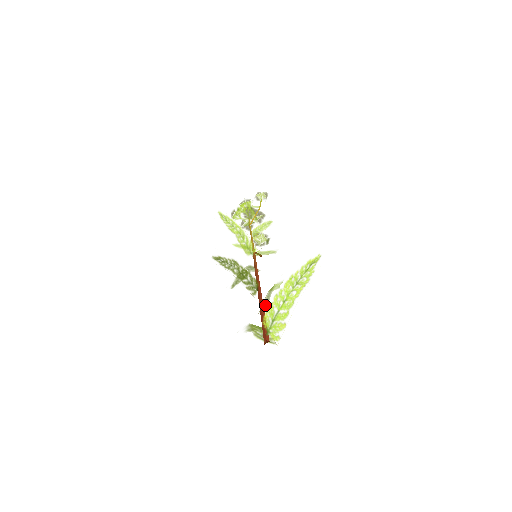
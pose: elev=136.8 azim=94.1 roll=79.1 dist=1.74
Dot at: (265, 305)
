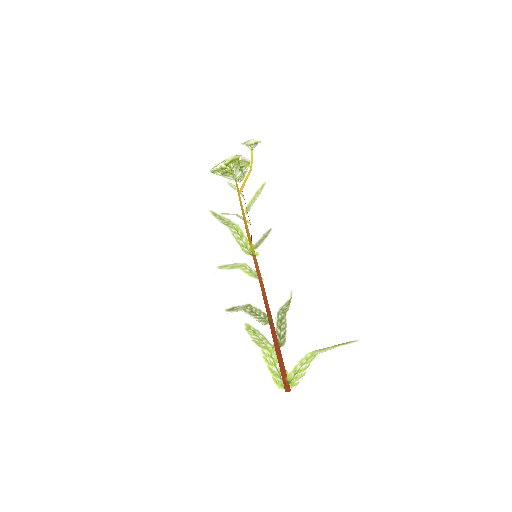
Dot at: (281, 346)
